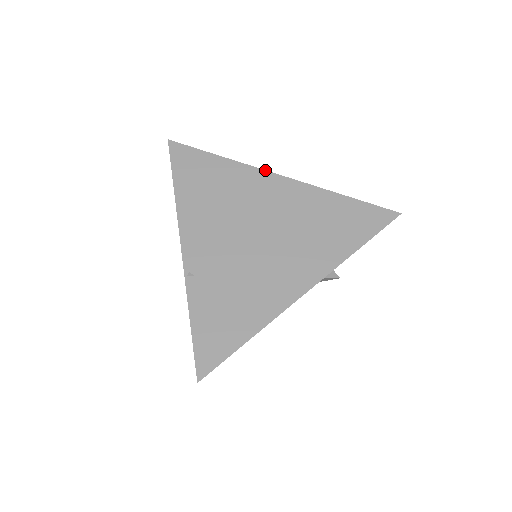
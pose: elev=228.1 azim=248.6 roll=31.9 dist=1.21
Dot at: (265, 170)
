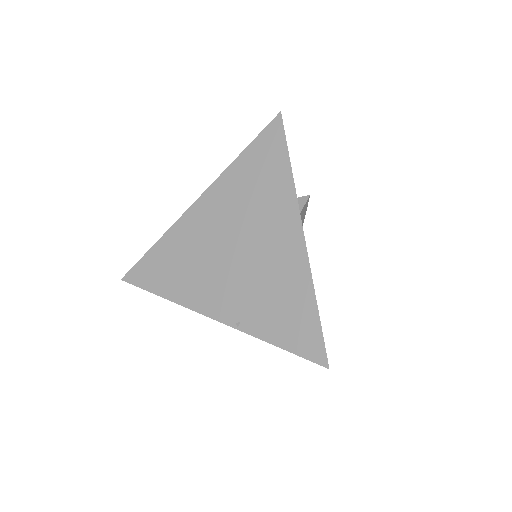
Dot at: (185, 212)
